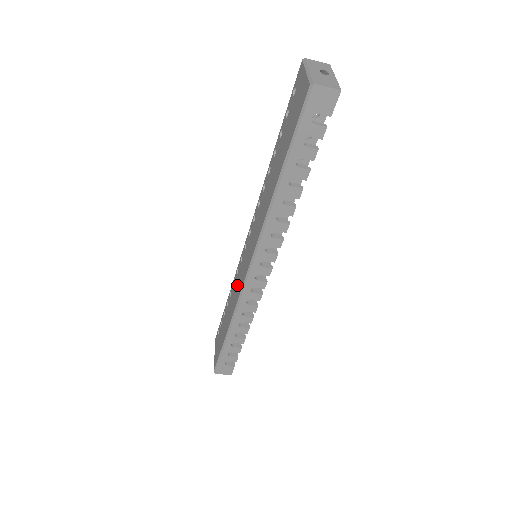
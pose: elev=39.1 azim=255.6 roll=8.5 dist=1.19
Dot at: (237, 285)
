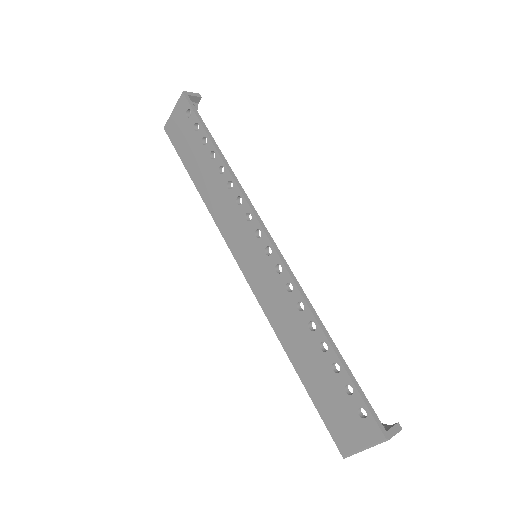
Dot at: (228, 213)
